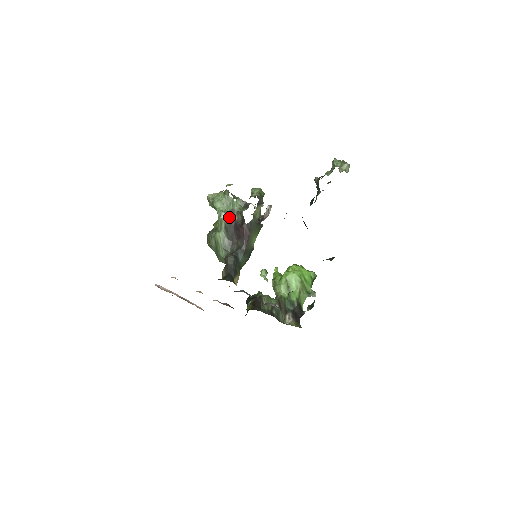
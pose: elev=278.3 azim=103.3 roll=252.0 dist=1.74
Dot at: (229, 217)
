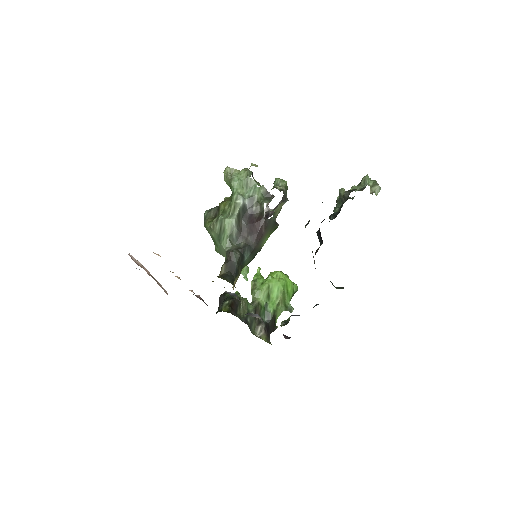
Dot at: (246, 204)
